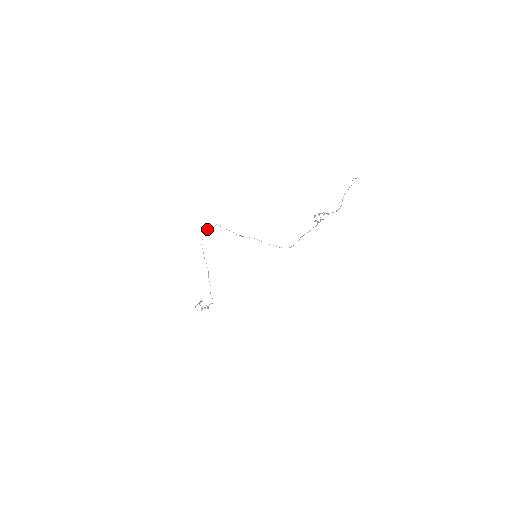
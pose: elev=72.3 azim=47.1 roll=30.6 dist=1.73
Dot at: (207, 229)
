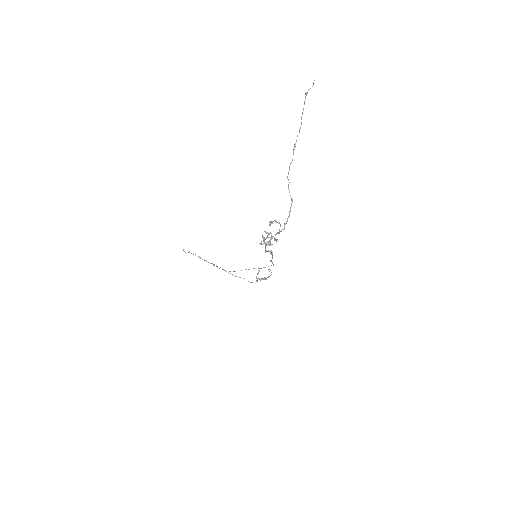
Dot at: occluded
